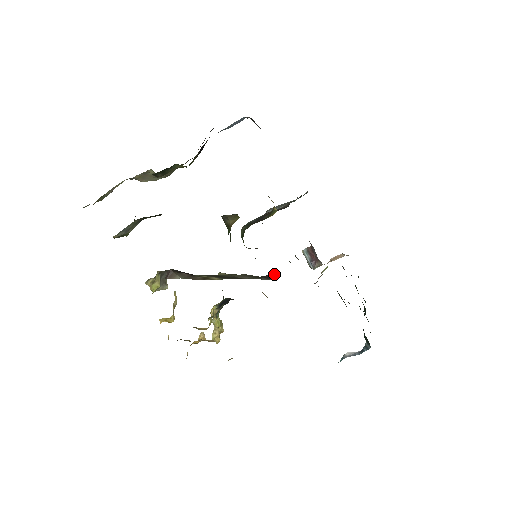
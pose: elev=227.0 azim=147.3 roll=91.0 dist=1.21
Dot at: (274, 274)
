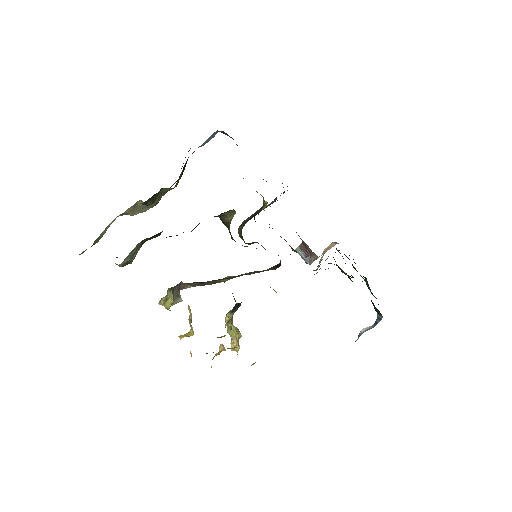
Dot at: (278, 264)
